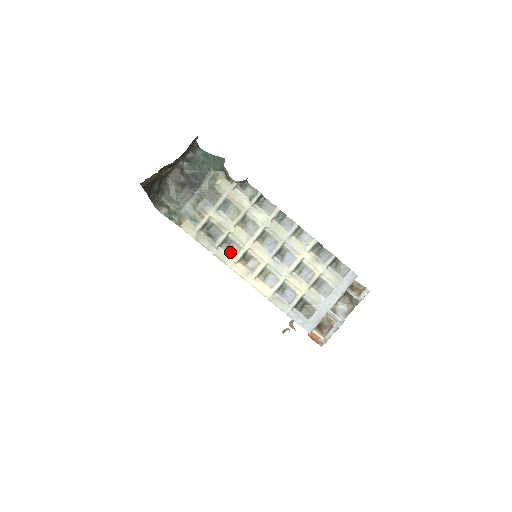
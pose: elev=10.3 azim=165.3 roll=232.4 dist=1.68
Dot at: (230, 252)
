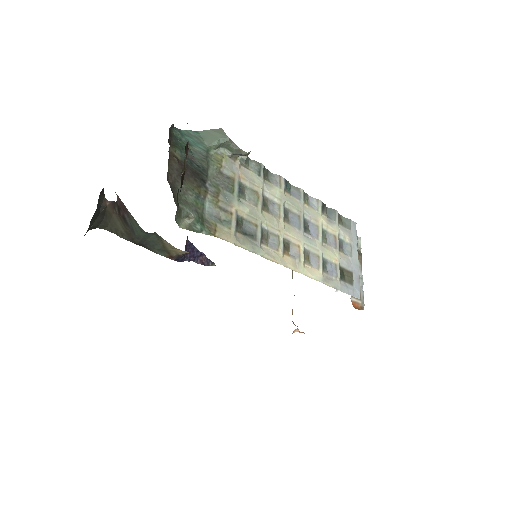
Dot at: (272, 246)
